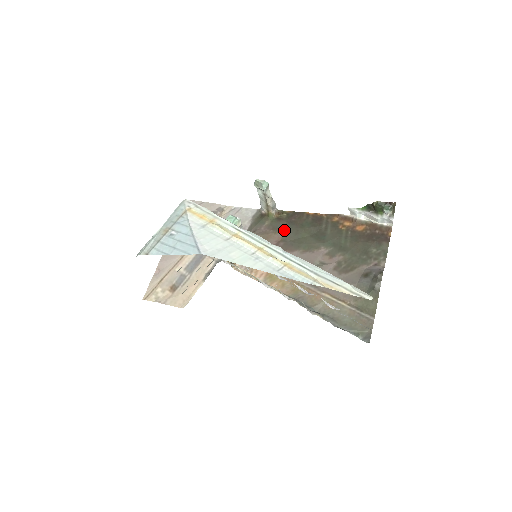
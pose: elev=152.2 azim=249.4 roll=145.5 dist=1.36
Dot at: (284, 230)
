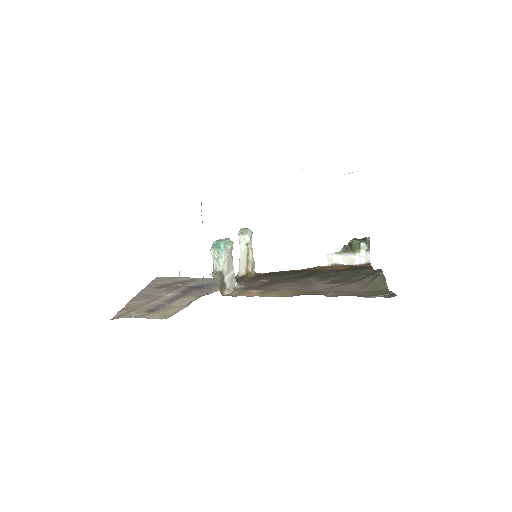
Dot at: (268, 277)
